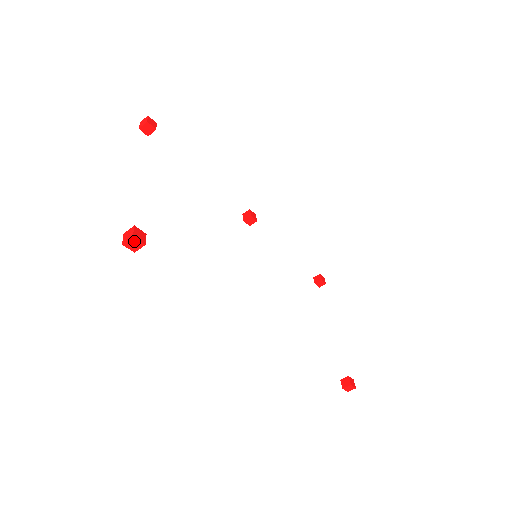
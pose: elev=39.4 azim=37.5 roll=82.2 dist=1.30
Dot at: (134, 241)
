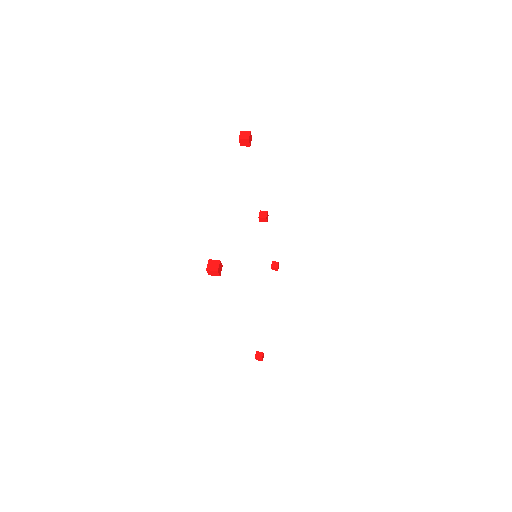
Dot at: (215, 272)
